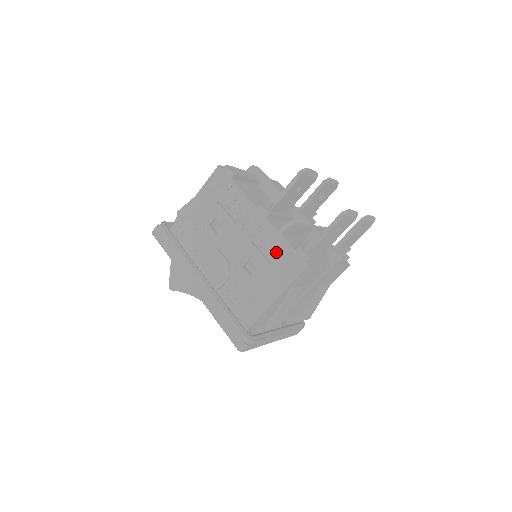
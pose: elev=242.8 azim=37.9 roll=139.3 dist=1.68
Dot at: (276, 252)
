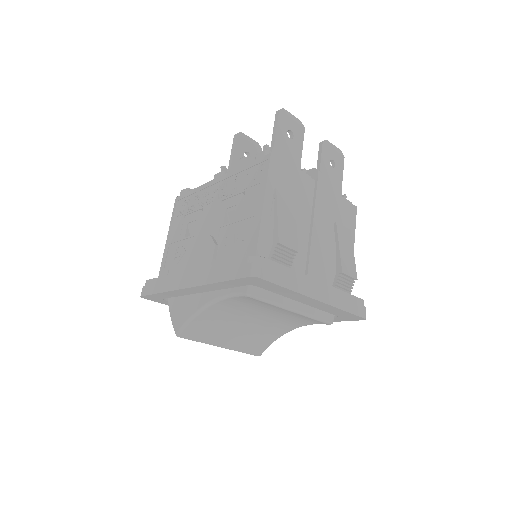
Dot at: (242, 180)
